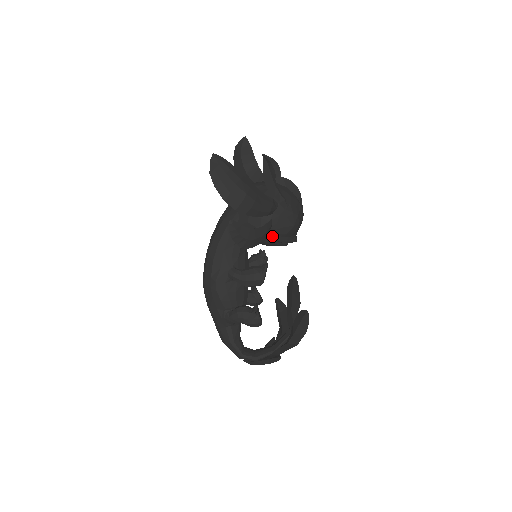
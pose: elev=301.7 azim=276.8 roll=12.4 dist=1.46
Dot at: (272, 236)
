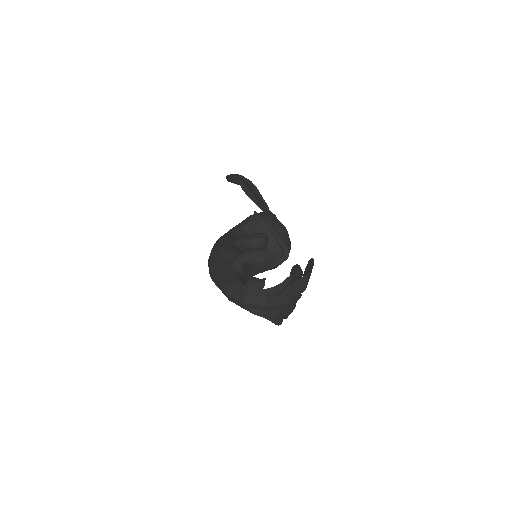
Dot at: (269, 223)
